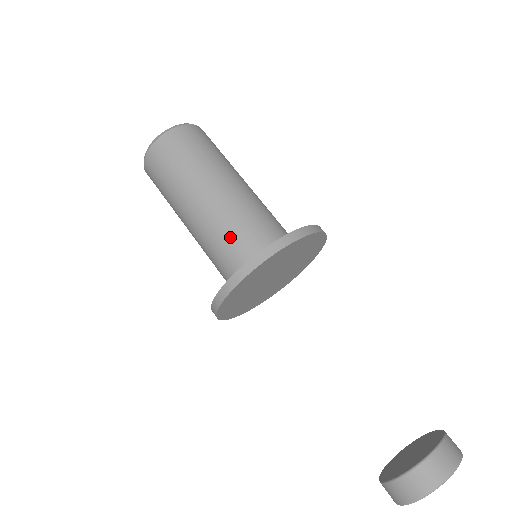
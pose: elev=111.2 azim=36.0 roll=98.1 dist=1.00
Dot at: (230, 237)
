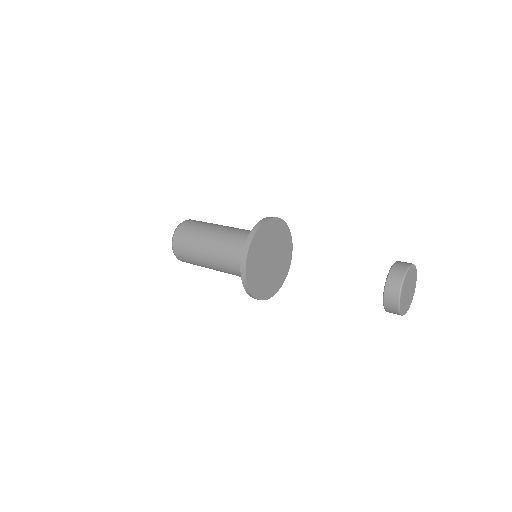
Dot at: occluded
